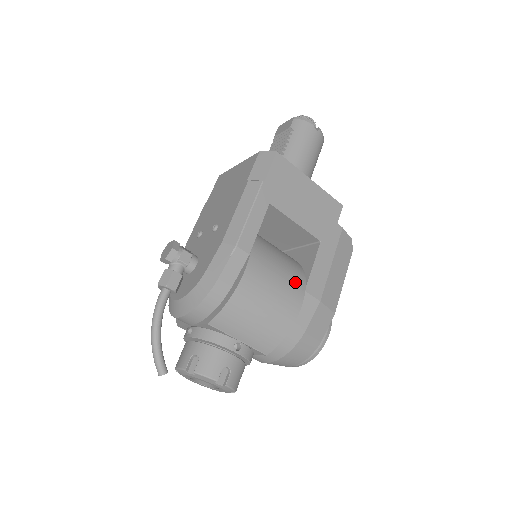
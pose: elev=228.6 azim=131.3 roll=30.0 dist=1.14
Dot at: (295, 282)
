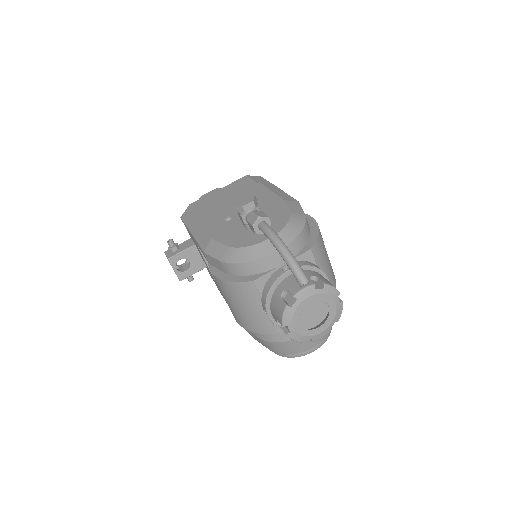
Dot at: occluded
